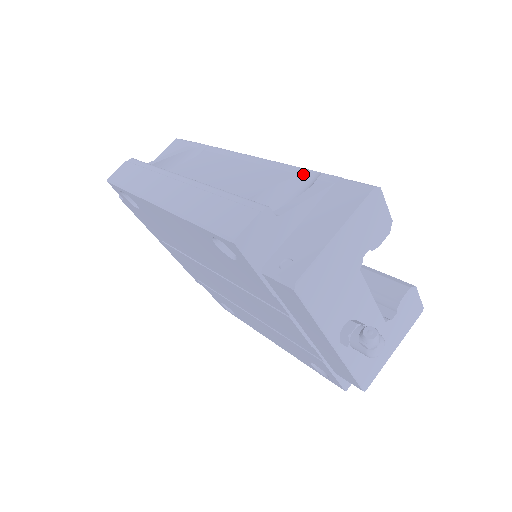
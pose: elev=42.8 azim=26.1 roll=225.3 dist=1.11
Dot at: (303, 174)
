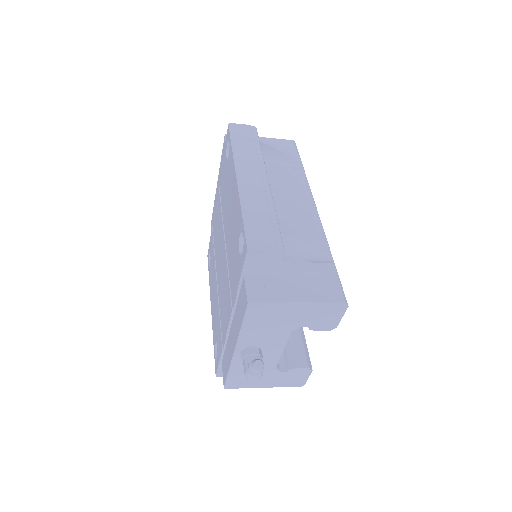
Dot at: (325, 251)
